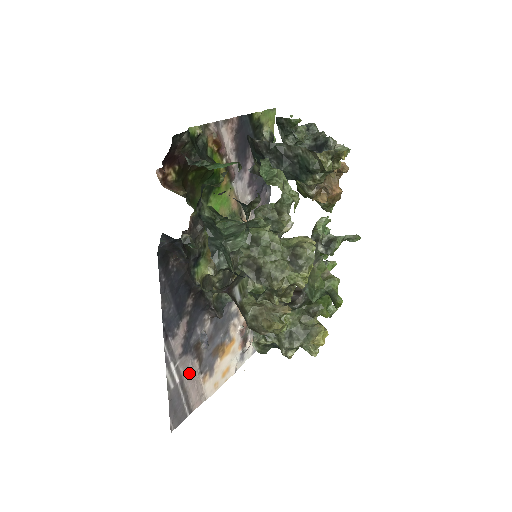
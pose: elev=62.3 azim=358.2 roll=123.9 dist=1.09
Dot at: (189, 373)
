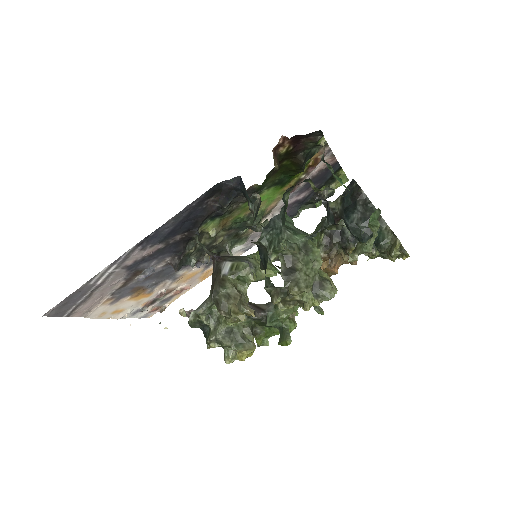
Dot at: (109, 285)
